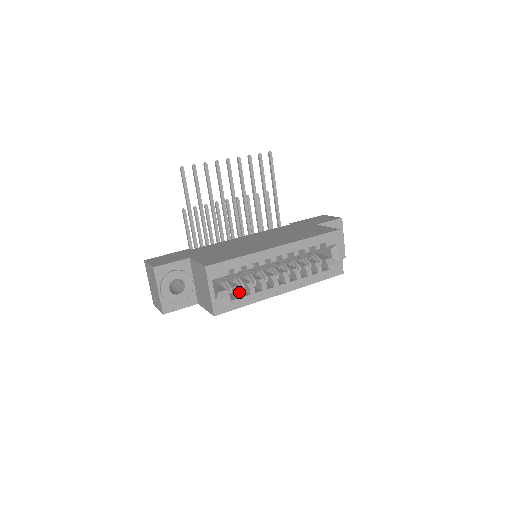
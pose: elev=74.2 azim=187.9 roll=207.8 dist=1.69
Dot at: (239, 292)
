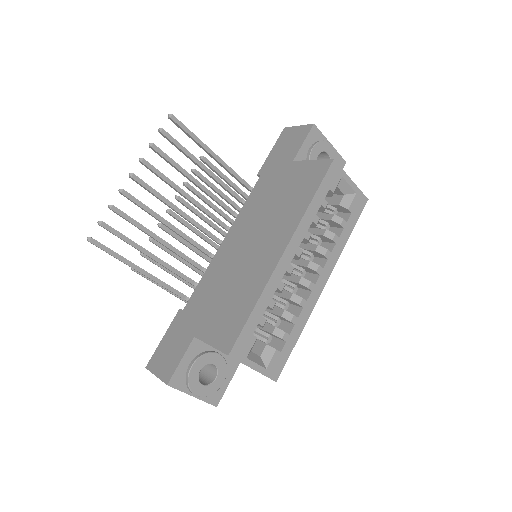
Dot at: (281, 335)
